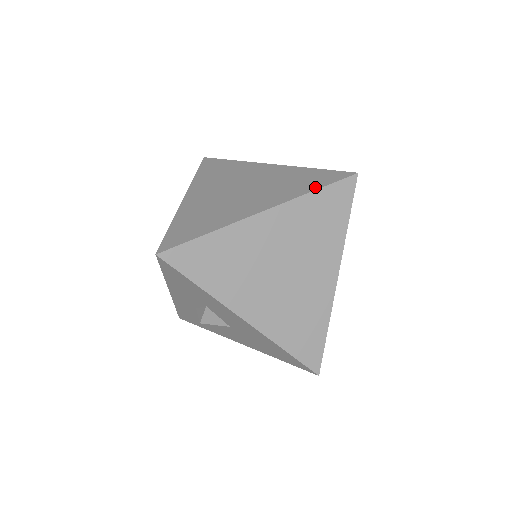
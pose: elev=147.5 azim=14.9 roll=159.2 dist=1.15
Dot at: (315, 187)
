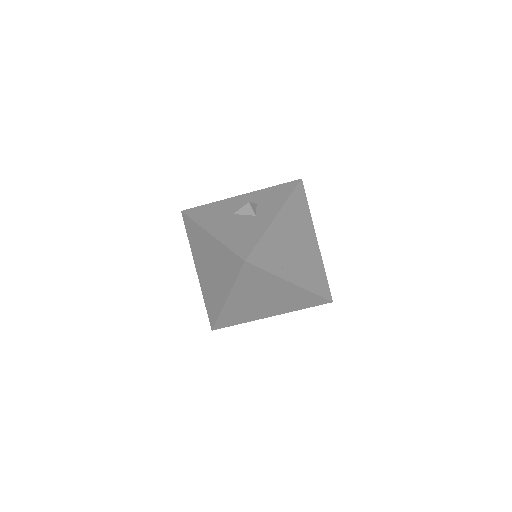
Dot at: (234, 277)
